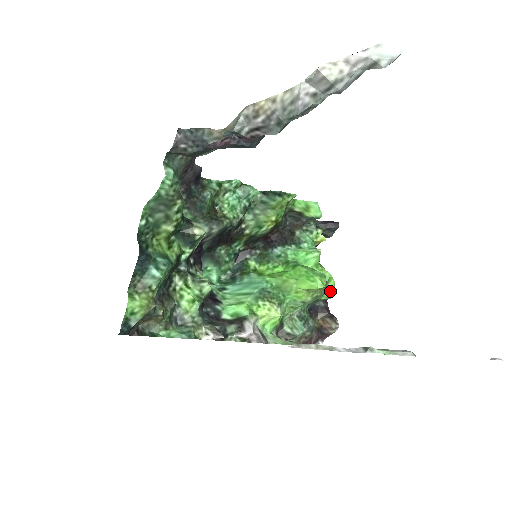
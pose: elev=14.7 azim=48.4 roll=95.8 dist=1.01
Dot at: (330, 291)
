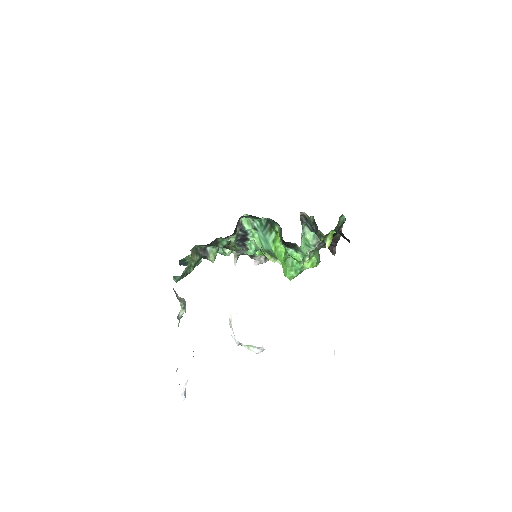
Dot at: occluded
